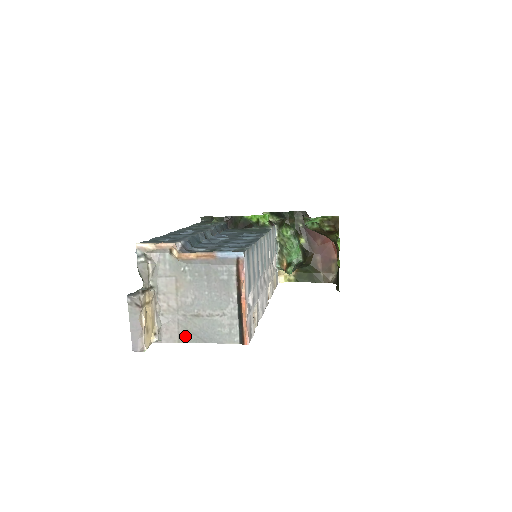
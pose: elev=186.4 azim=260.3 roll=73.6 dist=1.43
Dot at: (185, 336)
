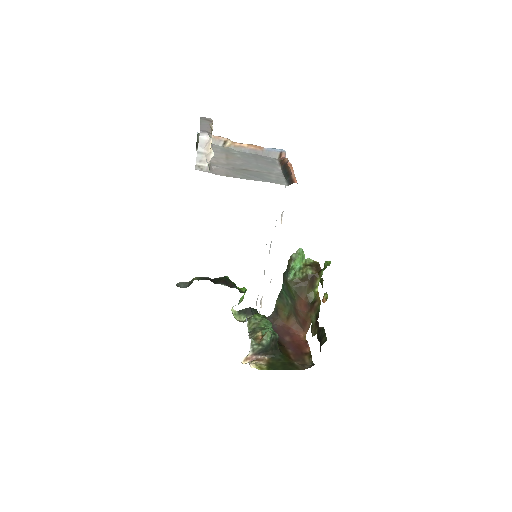
Dot at: (234, 175)
